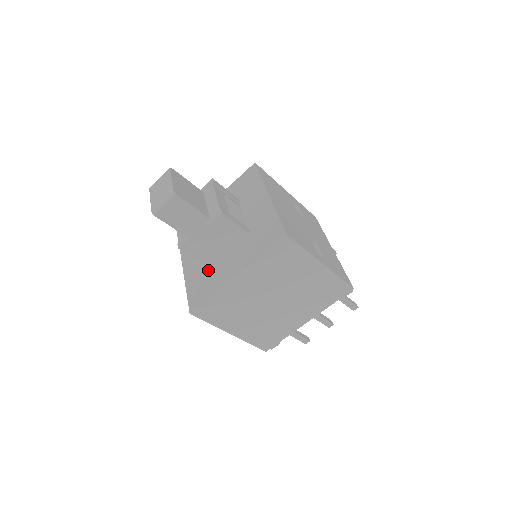
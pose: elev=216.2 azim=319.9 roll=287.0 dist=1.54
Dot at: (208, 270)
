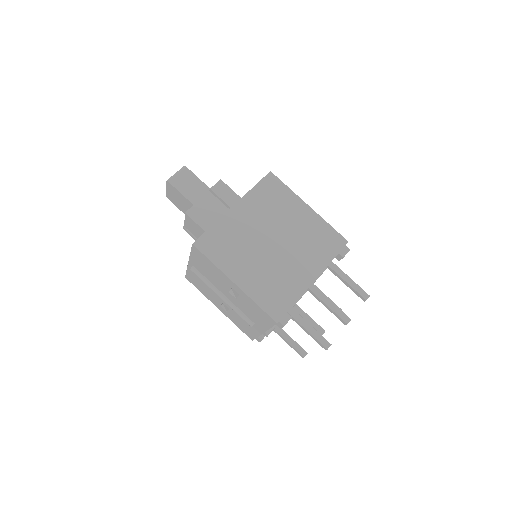
Dot at: occluded
